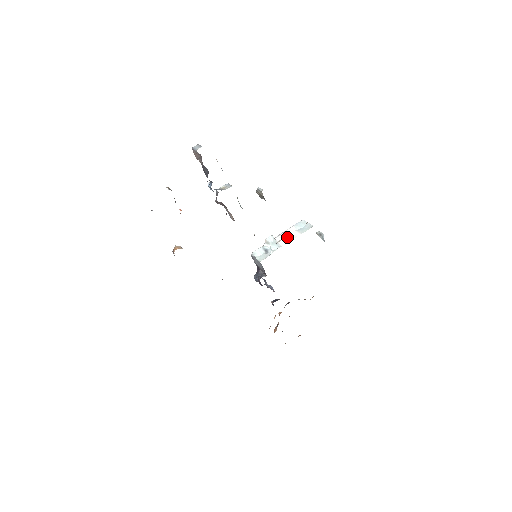
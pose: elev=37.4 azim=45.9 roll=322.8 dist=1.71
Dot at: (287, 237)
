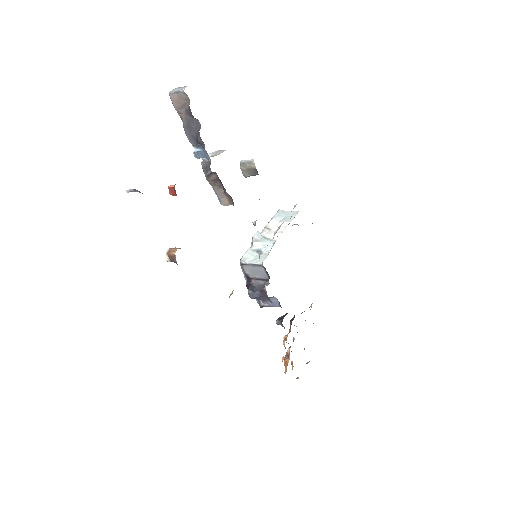
Dot at: (274, 230)
